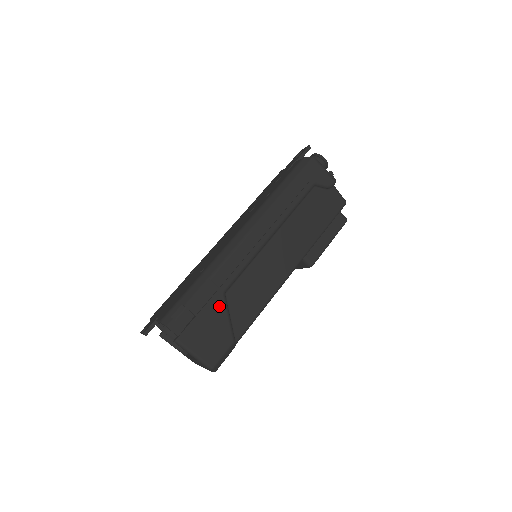
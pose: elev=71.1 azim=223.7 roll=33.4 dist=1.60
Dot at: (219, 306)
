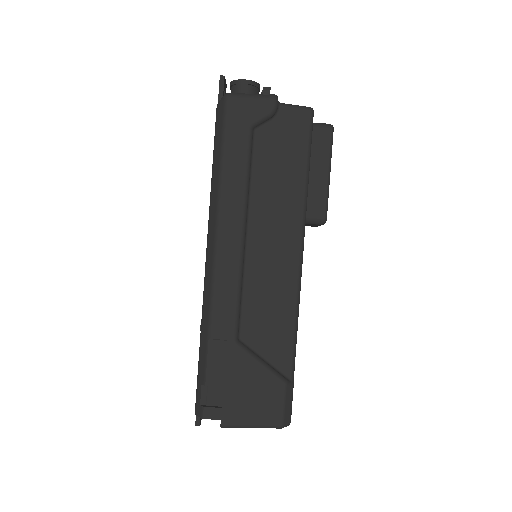
Dot at: (240, 360)
